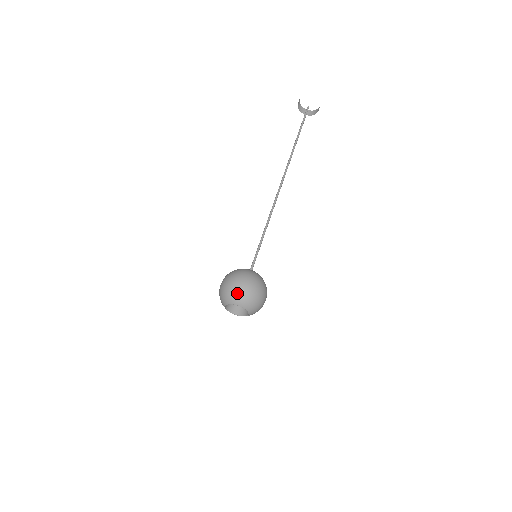
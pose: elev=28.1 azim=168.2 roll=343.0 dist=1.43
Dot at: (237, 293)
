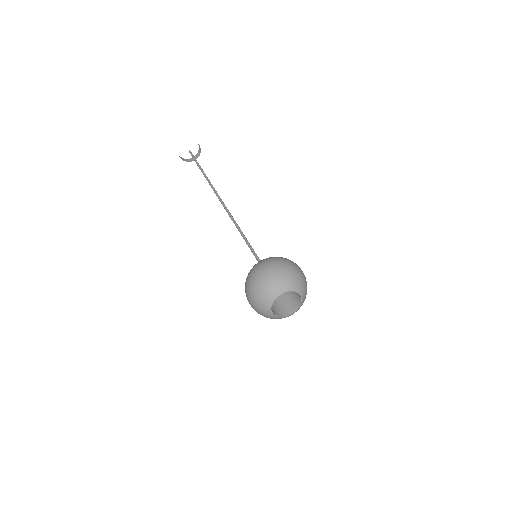
Dot at: (298, 276)
